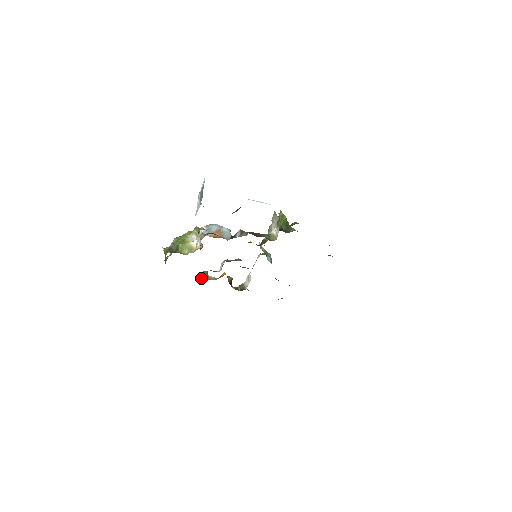
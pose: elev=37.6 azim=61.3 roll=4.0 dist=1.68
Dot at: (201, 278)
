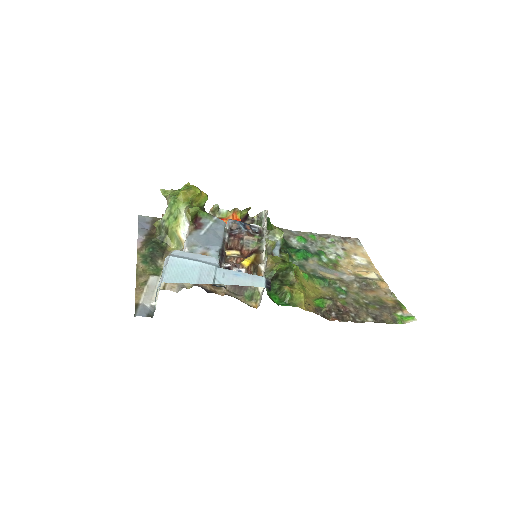
Dot at: occluded
